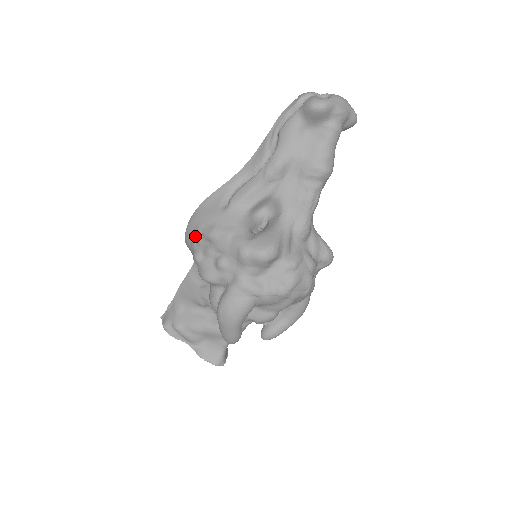
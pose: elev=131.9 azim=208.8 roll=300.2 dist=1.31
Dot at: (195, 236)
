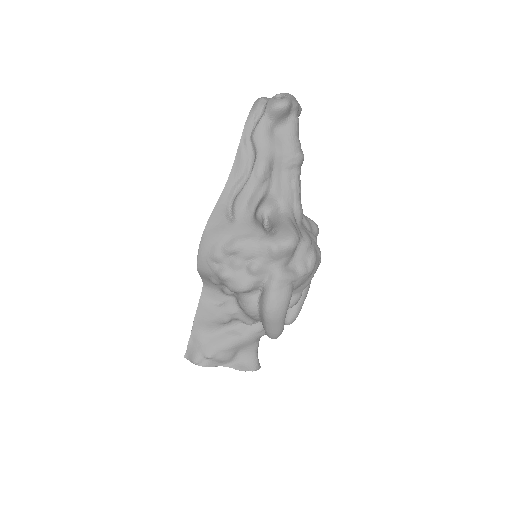
Dot at: (215, 257)
